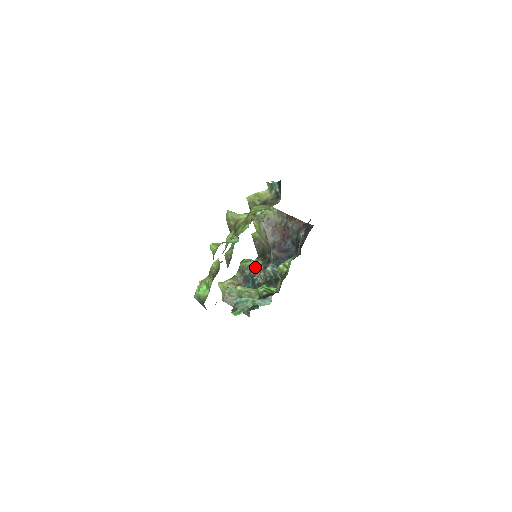
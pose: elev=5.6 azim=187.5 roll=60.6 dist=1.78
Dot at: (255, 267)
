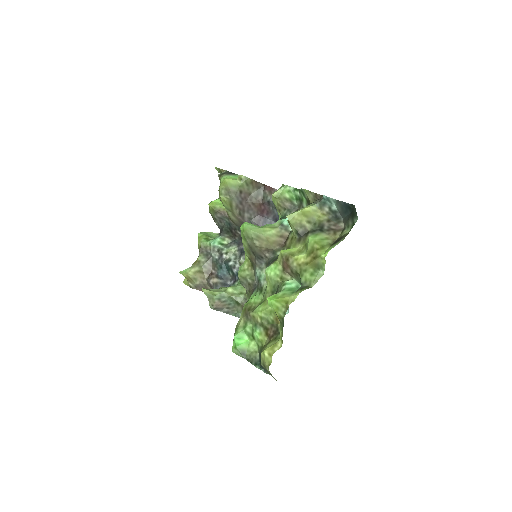
Dot at: (225, 249)
